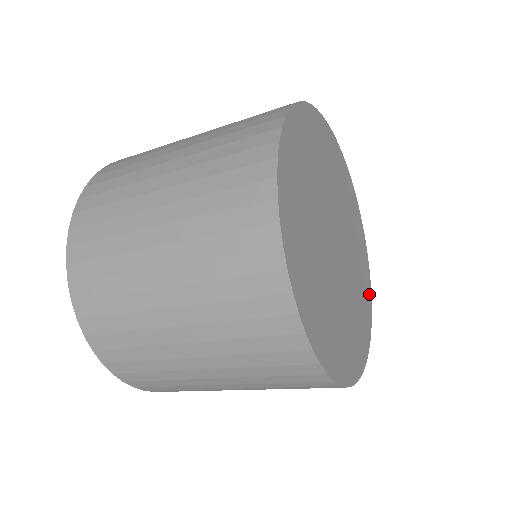
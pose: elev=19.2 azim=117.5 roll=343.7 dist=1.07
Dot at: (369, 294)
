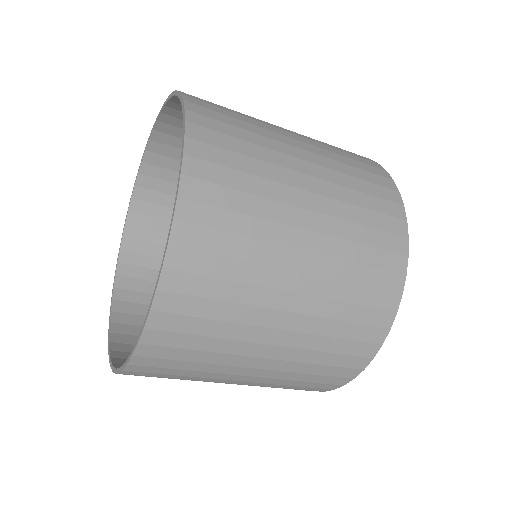
Dot at: occluded
